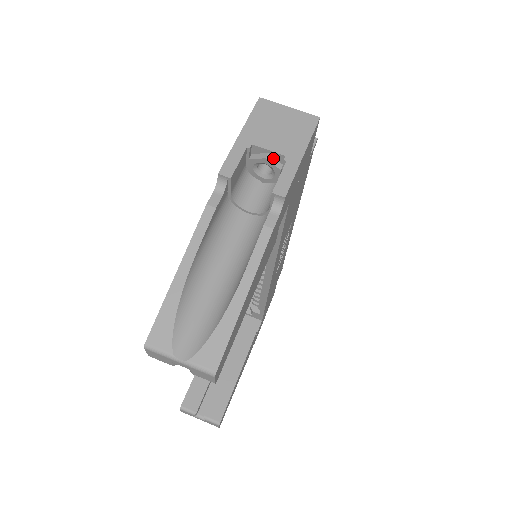
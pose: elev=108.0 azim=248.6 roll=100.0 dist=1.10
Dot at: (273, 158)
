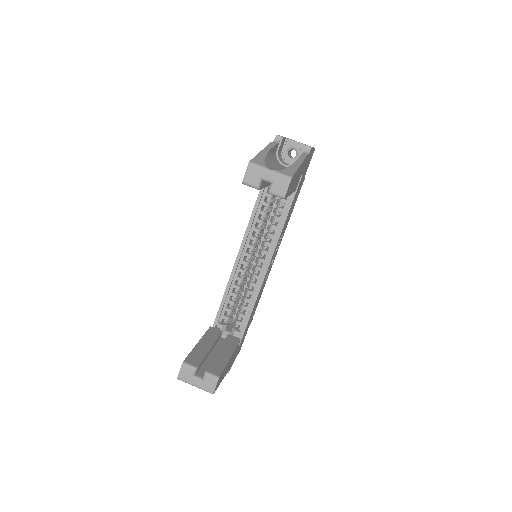
Dot at: (298, 146)
